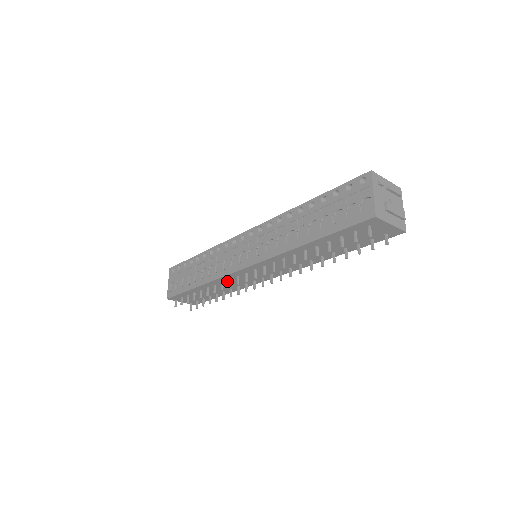
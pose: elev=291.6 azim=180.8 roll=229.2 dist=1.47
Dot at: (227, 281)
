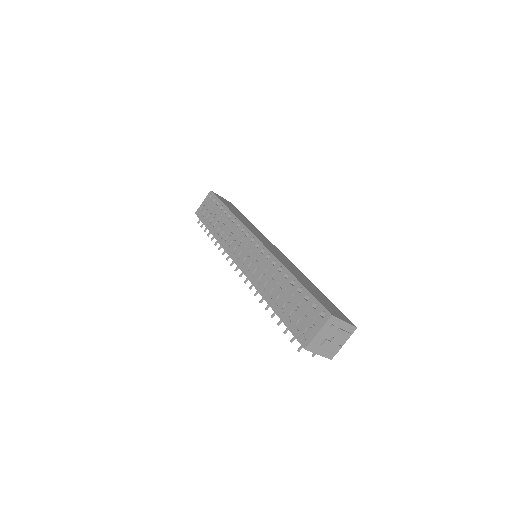
Dot at: occluded
